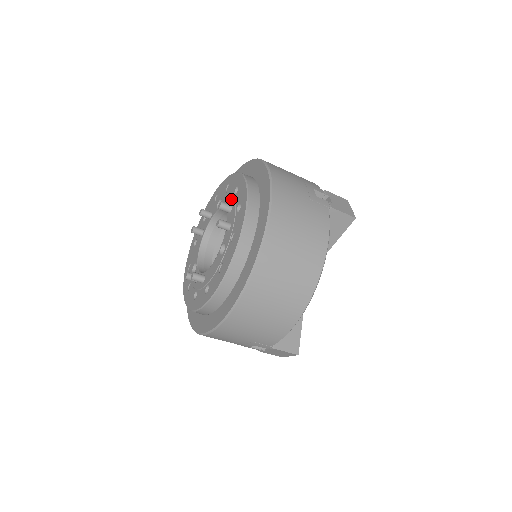
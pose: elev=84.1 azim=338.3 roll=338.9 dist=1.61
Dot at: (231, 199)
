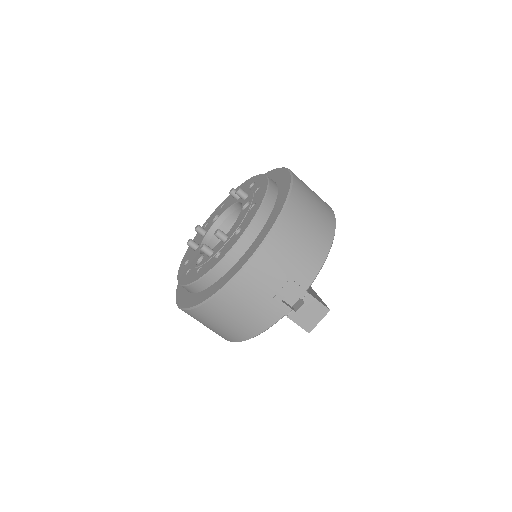
Dot at: occluded
